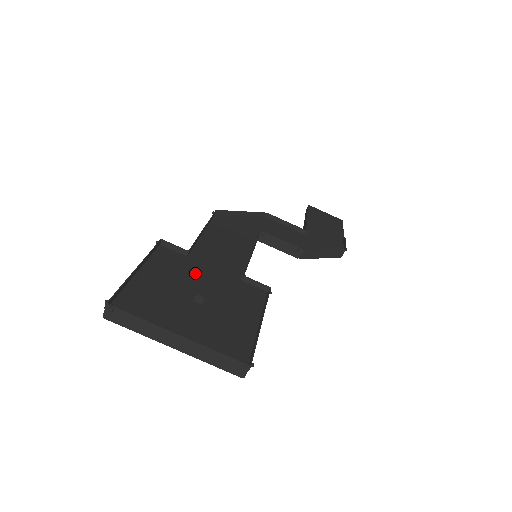
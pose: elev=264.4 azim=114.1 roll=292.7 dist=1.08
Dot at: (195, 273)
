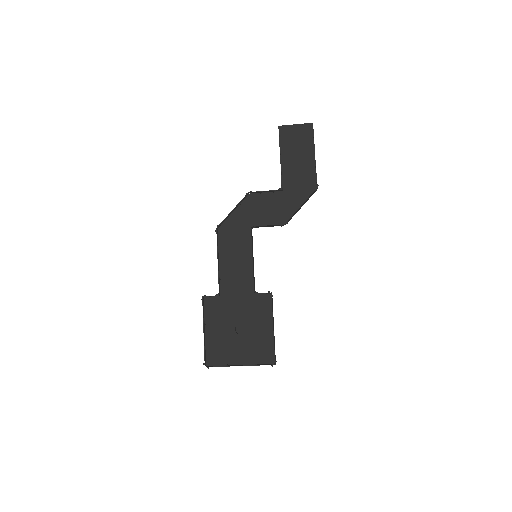
Dot at: (229, 309)
